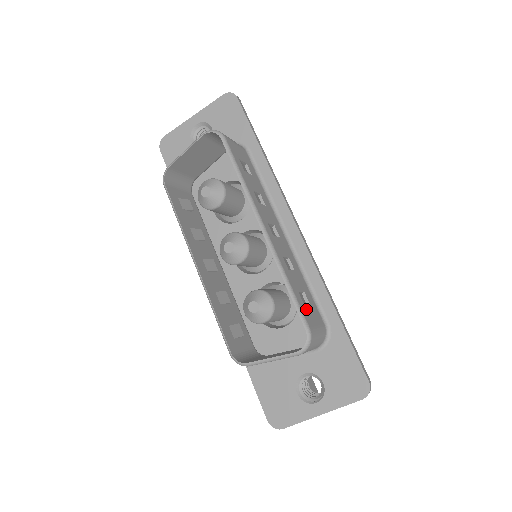
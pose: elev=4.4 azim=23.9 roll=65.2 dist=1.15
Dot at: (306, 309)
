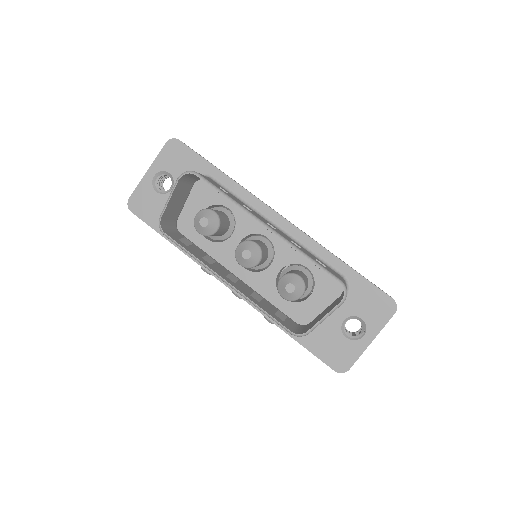
Dot at: (328, 269)
